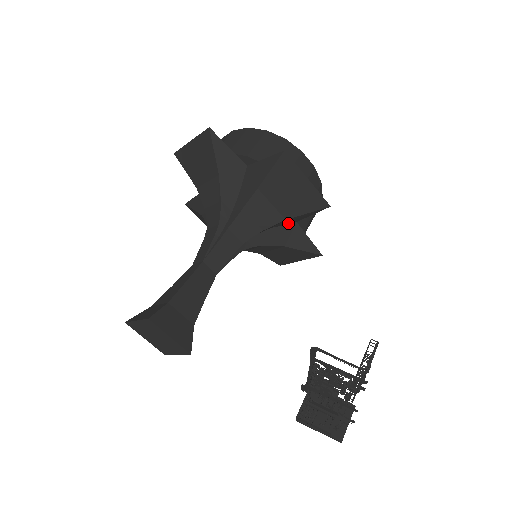
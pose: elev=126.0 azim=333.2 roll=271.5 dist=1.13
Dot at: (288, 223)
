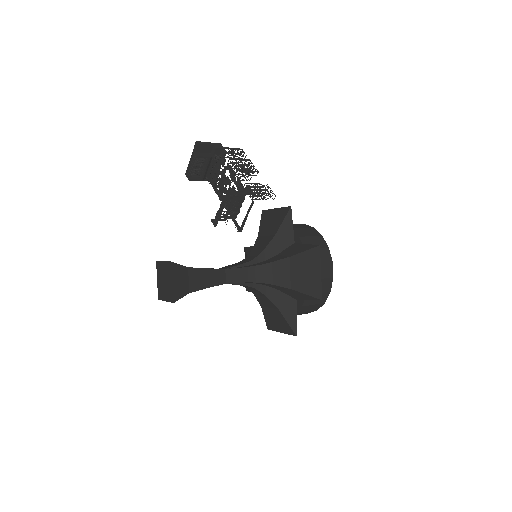
Dot at: (288, 245)
